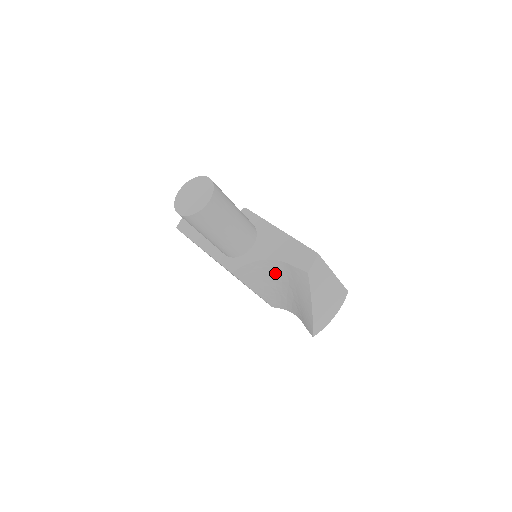
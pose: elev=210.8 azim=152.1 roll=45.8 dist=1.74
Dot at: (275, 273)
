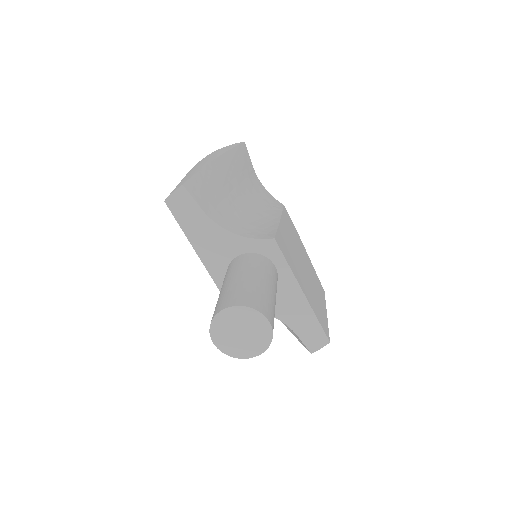
Dot at: occluded
